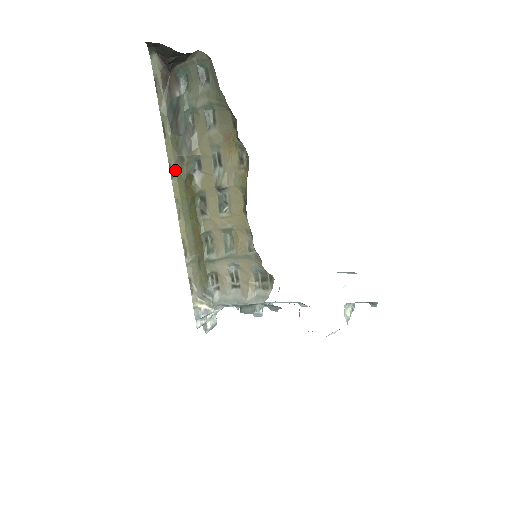
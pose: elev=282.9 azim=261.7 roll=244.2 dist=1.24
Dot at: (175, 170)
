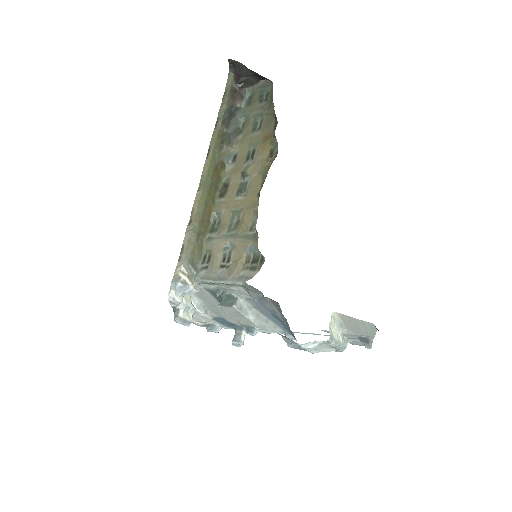
Dot at: (212, 152)
